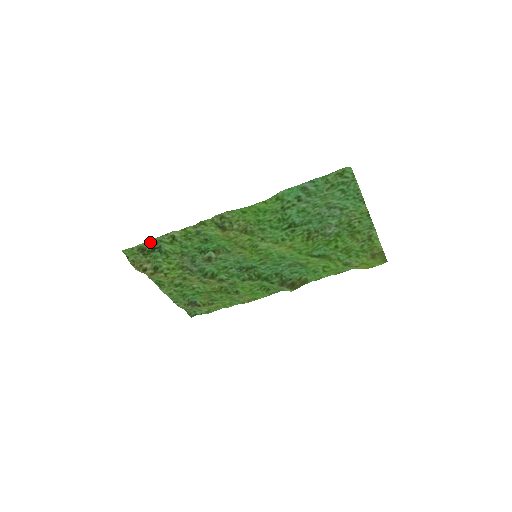
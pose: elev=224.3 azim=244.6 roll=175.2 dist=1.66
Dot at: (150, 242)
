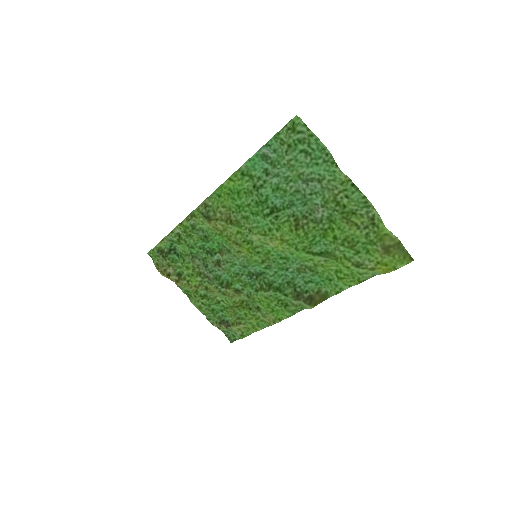
Dot at: (164, 242)
